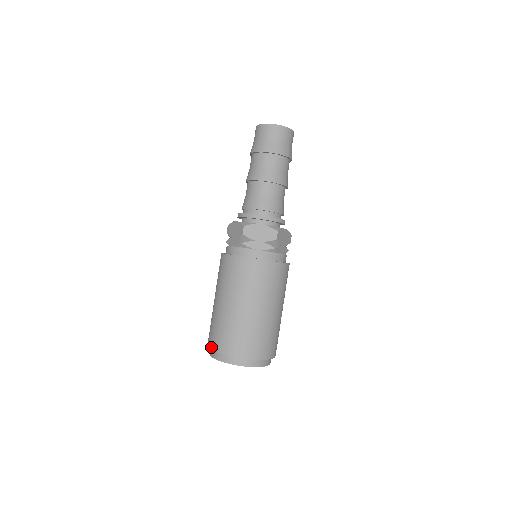
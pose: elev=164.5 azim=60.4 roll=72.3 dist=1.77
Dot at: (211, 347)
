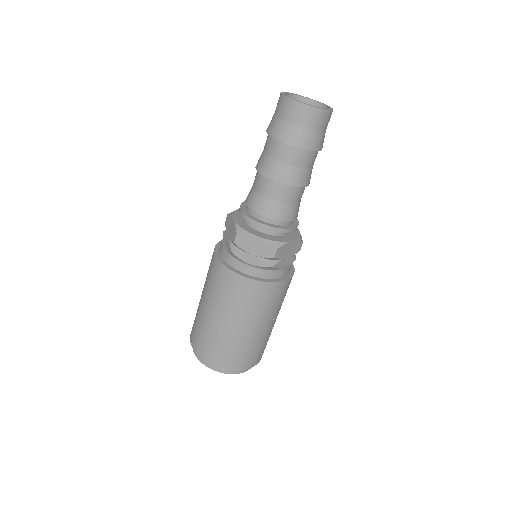
Dot at: (191, 340)
